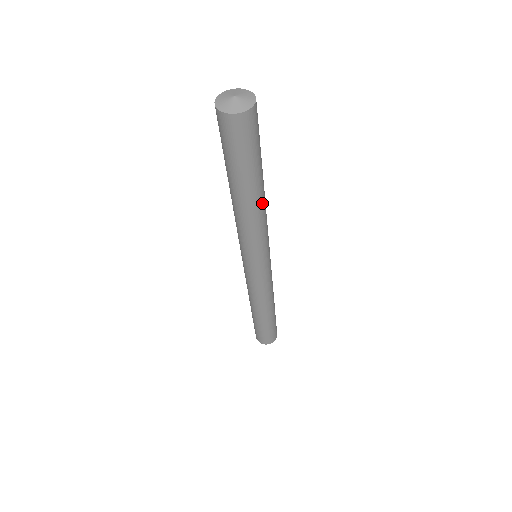
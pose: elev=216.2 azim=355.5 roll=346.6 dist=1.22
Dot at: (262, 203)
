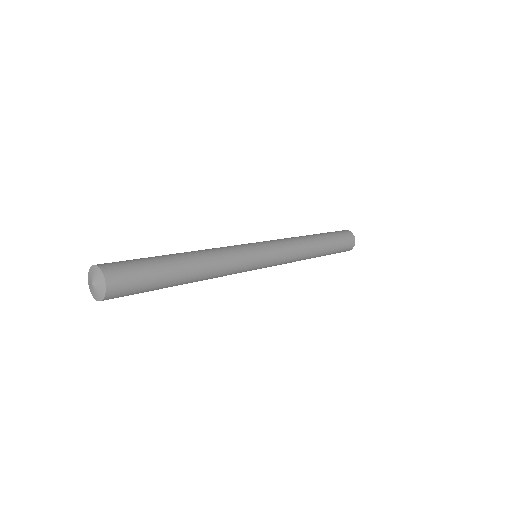
Dot at: (203, 272)
